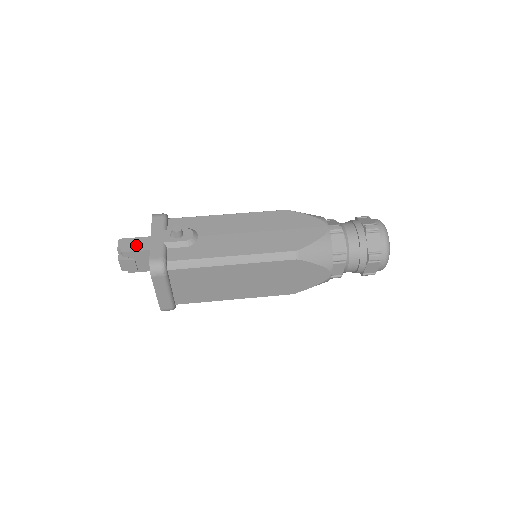
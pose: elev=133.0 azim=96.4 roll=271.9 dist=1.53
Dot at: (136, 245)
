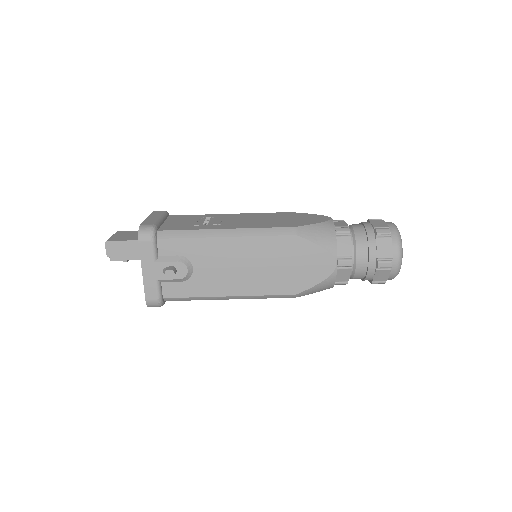
Dot at: (126, 252)
